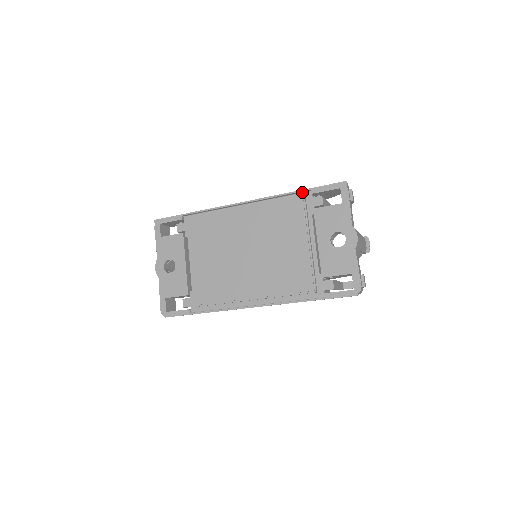
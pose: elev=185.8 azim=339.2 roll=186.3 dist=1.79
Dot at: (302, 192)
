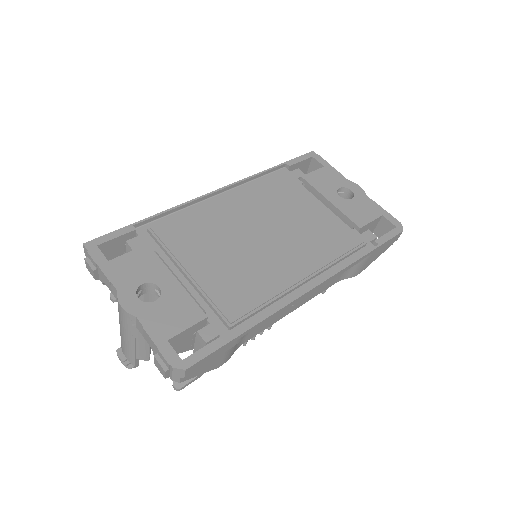
Dot at: (276, 169)
